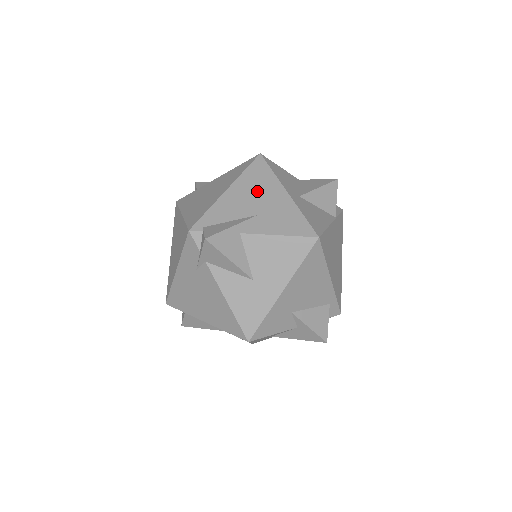
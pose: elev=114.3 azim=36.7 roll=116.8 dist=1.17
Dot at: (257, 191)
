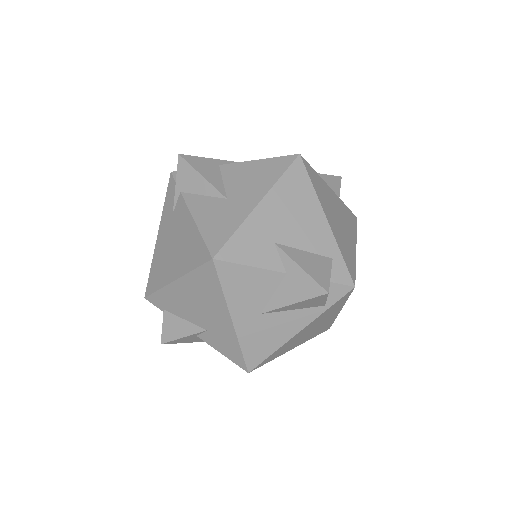
Dot at: occluded
